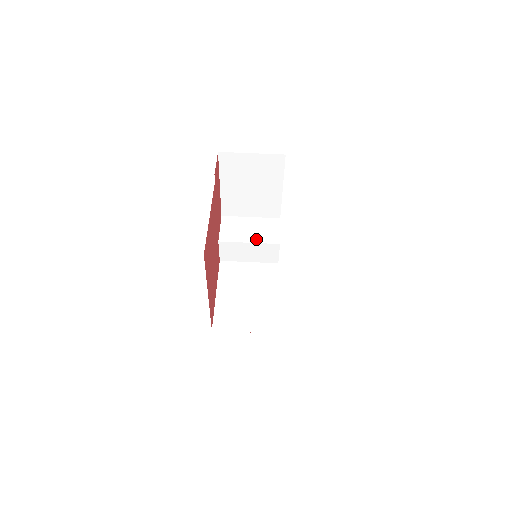
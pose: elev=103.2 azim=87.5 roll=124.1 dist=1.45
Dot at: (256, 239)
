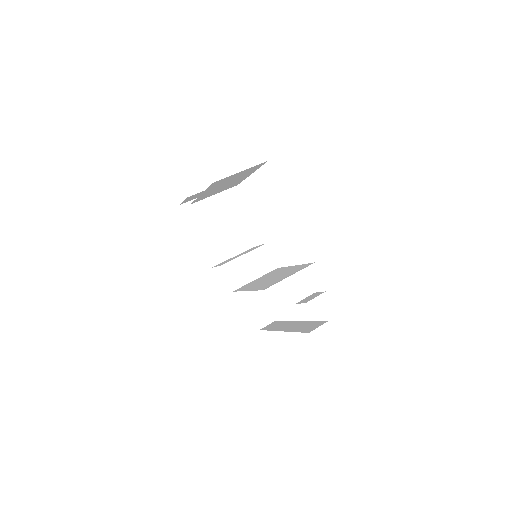
Dot at: (247, 252)
